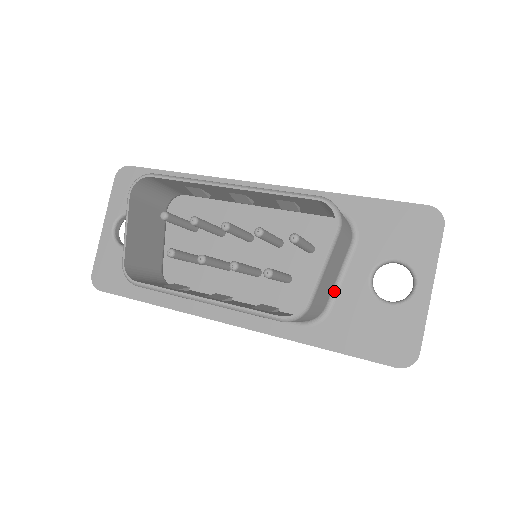
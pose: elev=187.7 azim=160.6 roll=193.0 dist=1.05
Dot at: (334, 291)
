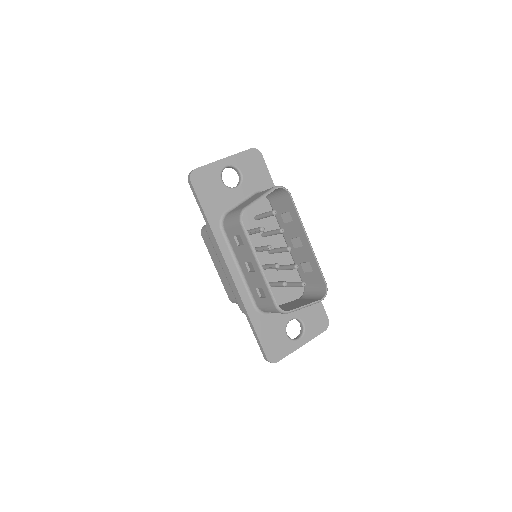
Dot at: occluded
